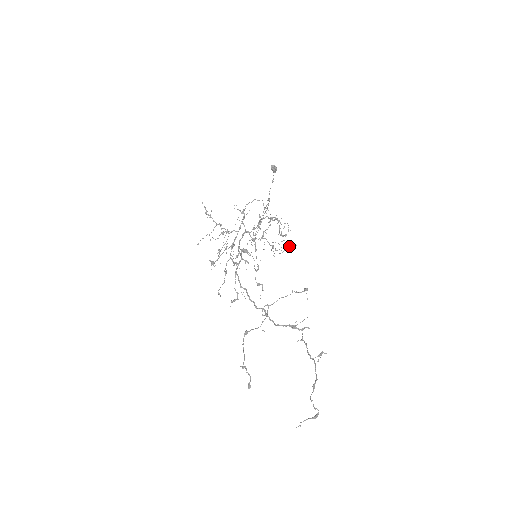
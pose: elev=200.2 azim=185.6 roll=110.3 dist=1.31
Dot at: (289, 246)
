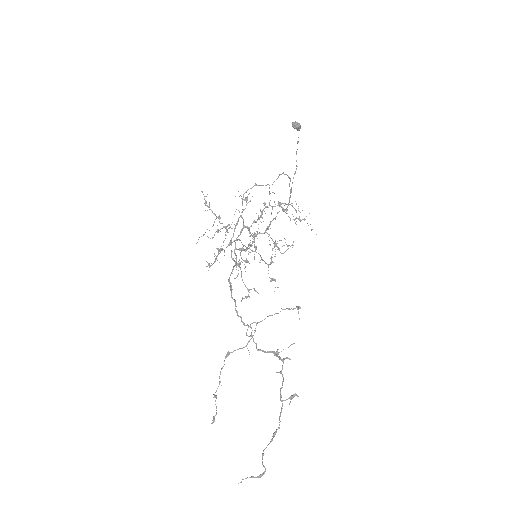
Dot at: (290, 246)
